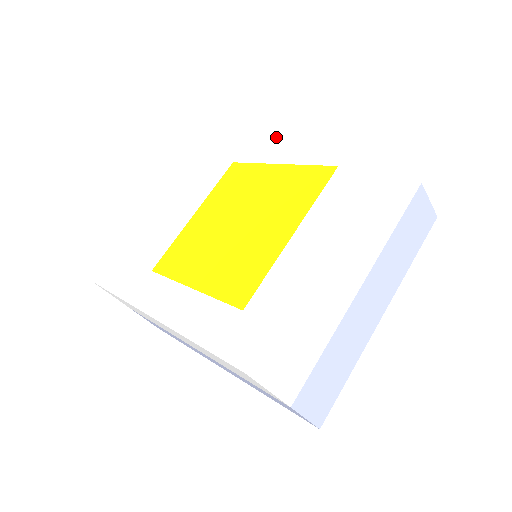
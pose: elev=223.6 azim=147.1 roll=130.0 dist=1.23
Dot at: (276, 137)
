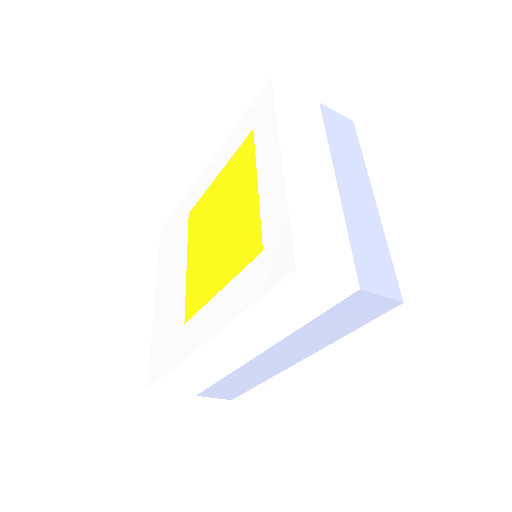
Dot at: (204, 170)
